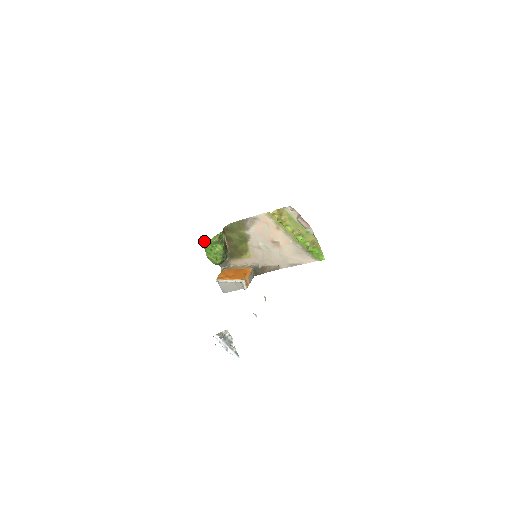
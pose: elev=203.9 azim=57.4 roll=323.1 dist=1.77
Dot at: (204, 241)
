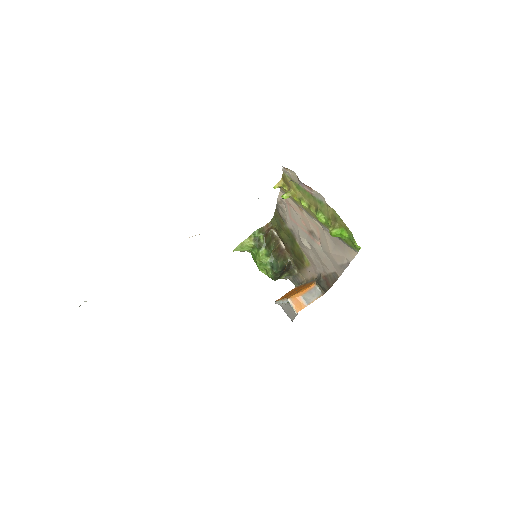
Dot at: occluded
